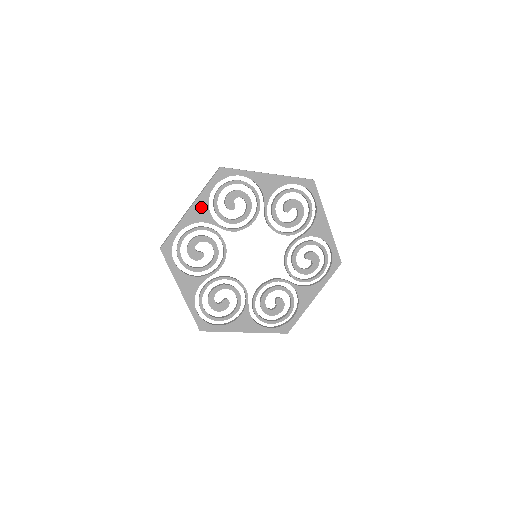
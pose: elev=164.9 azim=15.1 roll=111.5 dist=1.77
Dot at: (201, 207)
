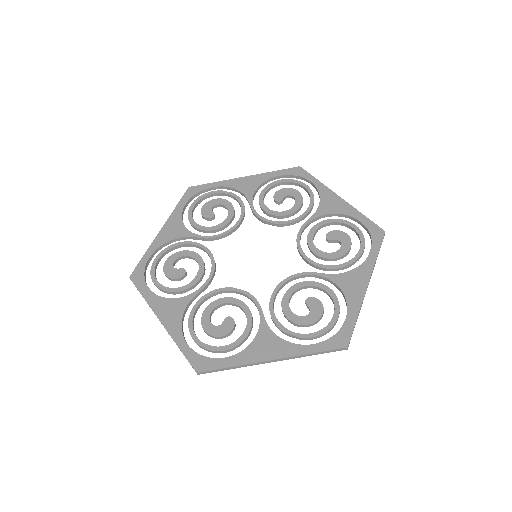
Dot at: (253, 182)
